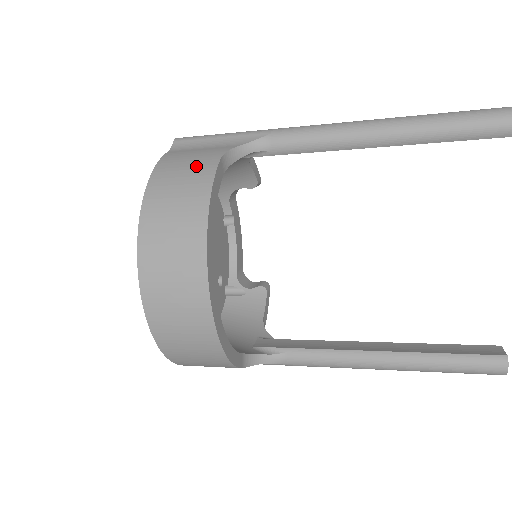
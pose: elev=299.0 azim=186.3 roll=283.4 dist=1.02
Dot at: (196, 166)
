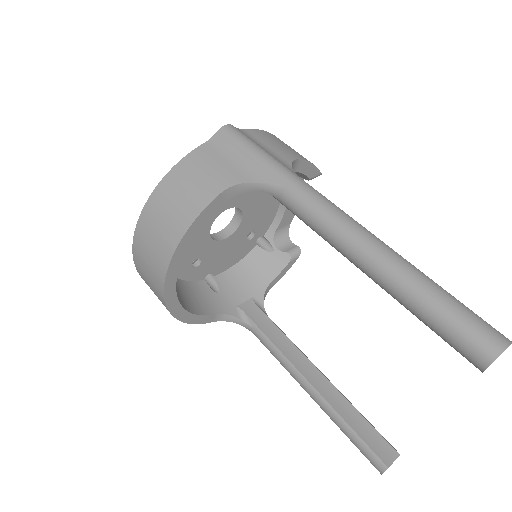
Dot at: (199, 189)
